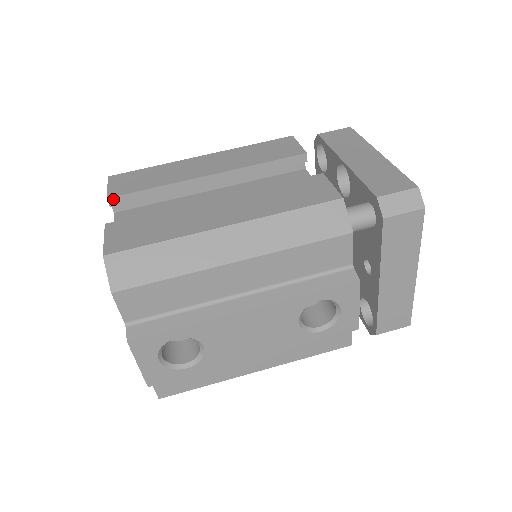
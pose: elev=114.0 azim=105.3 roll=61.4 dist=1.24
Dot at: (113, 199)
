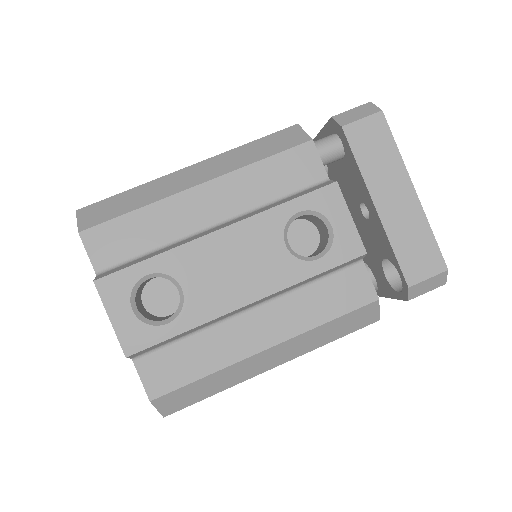
Dot at: occluded
